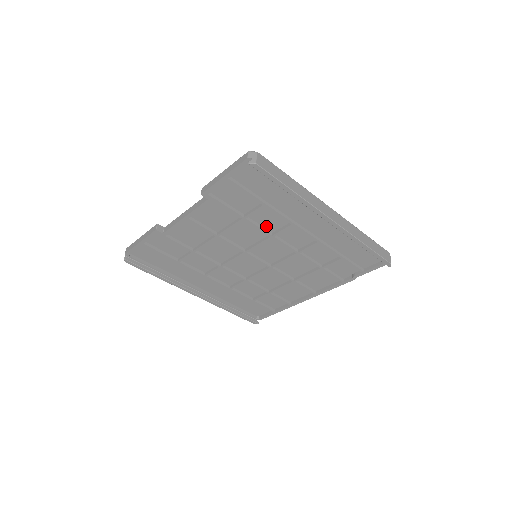
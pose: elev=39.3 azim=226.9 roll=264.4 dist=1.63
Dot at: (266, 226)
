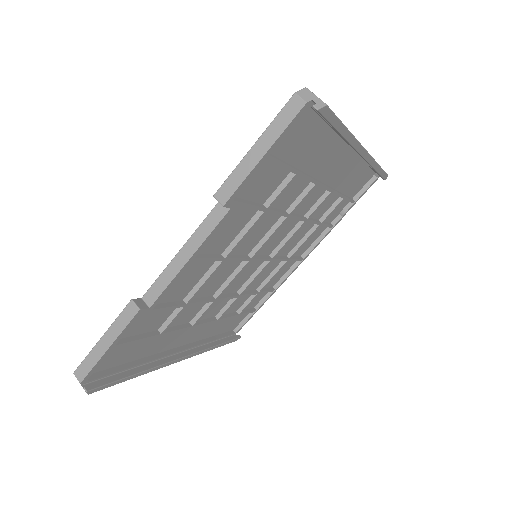
Dot at: (282, 206)
